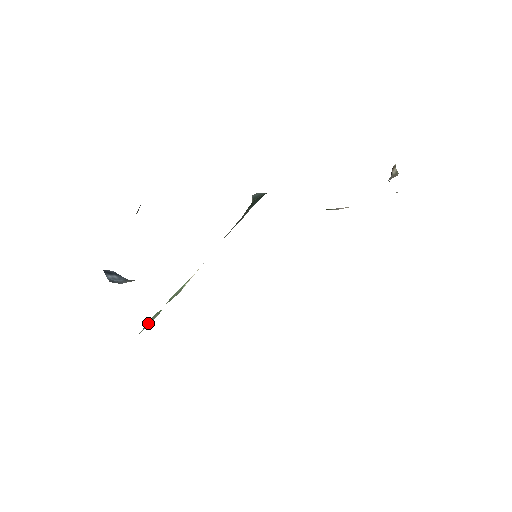
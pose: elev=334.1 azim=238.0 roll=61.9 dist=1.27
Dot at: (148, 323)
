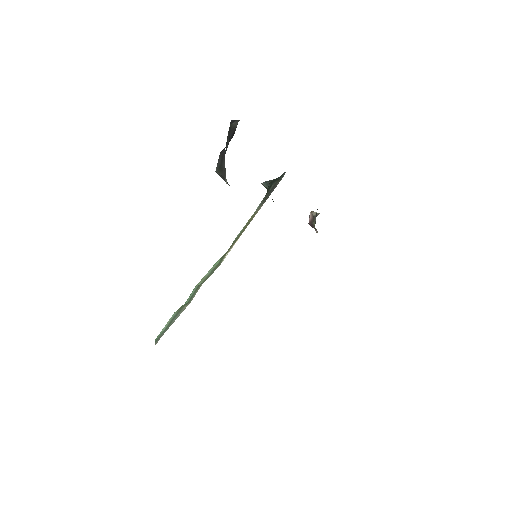
Dot at: (169, 323)
